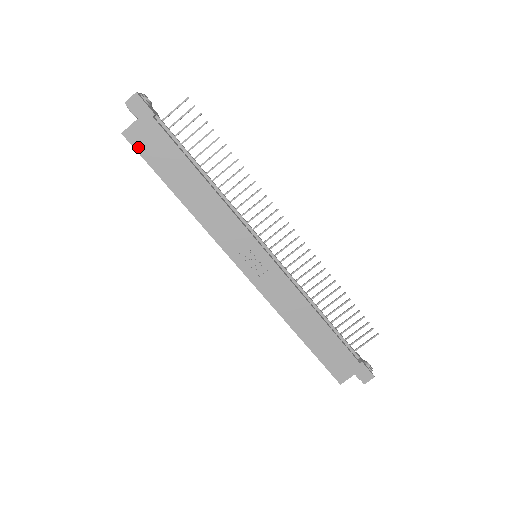
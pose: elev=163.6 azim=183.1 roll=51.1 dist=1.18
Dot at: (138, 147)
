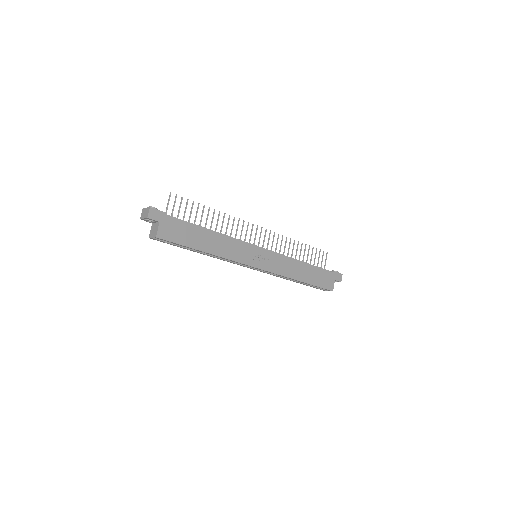
Dot at: (169, 239)
